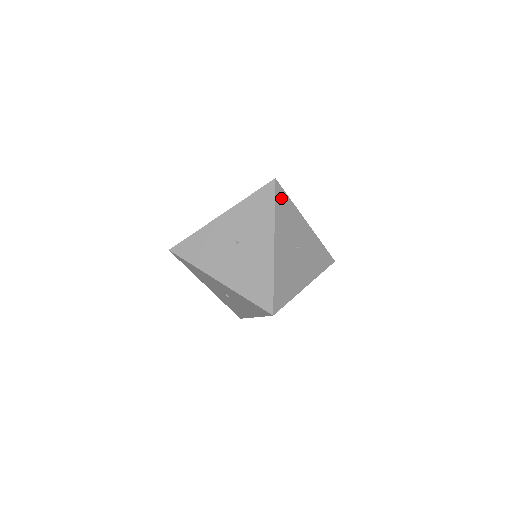
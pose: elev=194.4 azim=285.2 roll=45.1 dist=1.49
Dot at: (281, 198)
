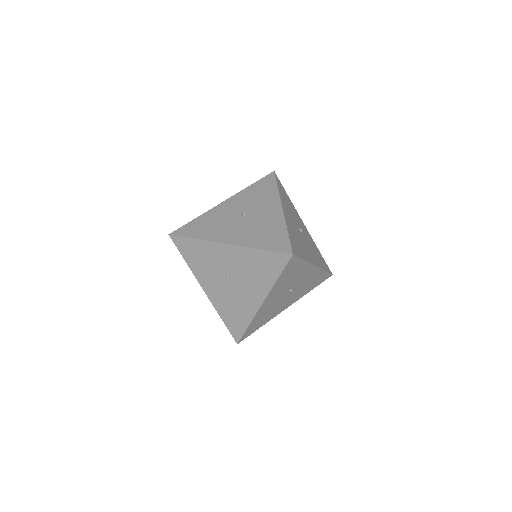
Dot at: (281, 187)
